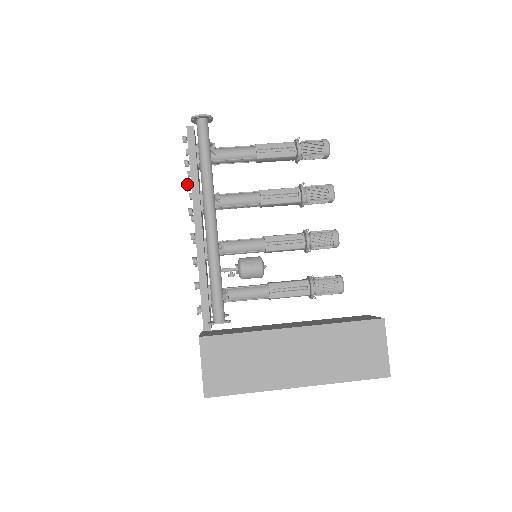
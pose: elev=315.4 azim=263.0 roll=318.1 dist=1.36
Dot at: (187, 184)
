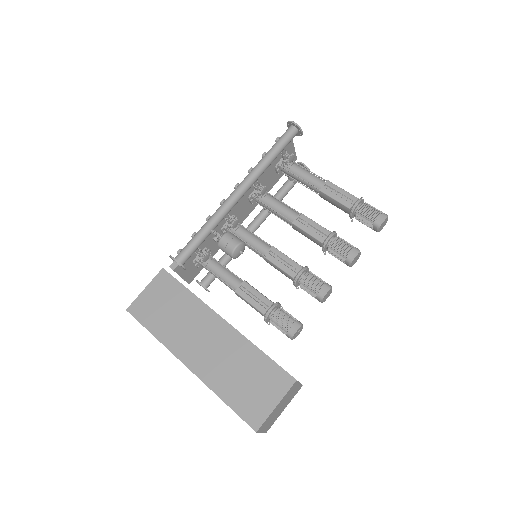
Dot at: occluded
